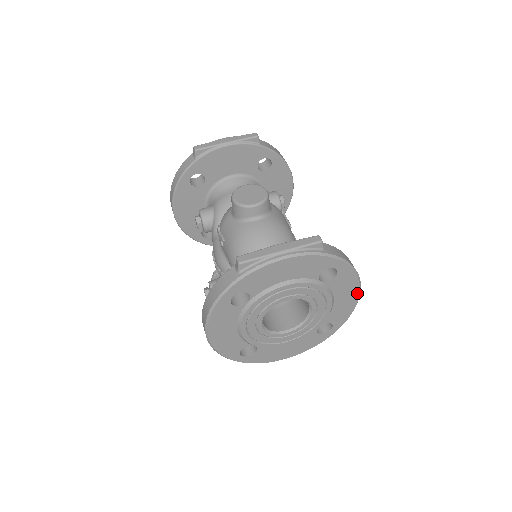
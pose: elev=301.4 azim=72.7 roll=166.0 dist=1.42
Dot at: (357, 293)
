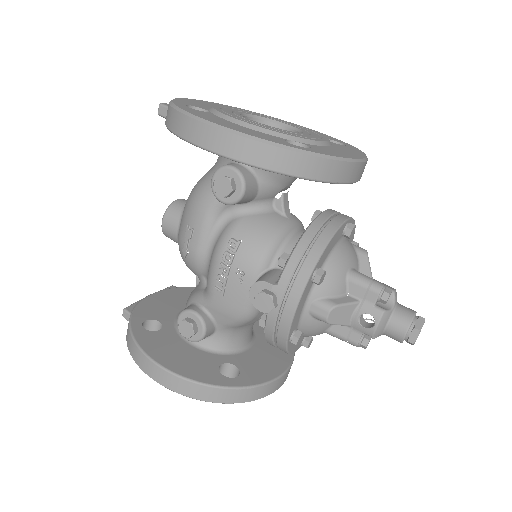
Dot at: occluded
